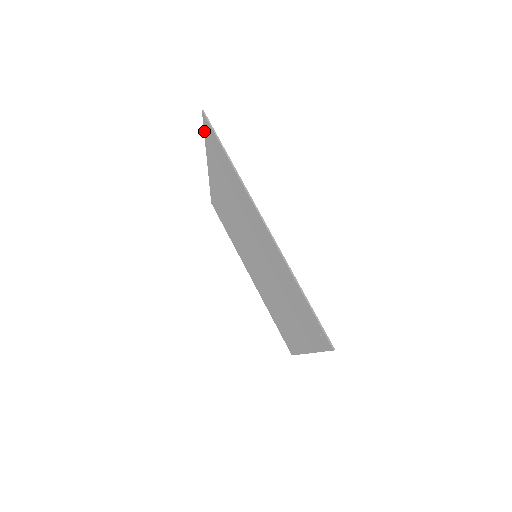
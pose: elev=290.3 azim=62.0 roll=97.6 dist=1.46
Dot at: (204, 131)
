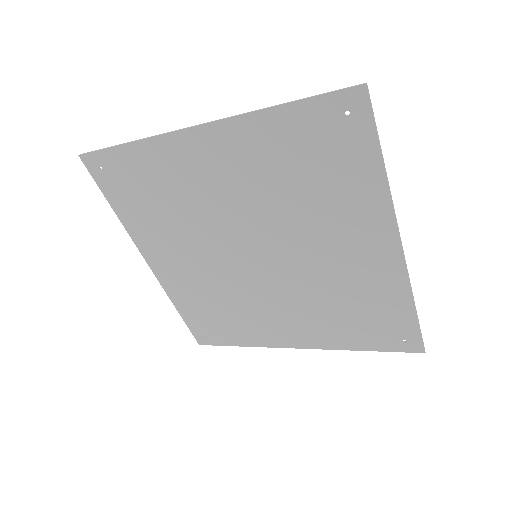
Dot at: (102, 192)
